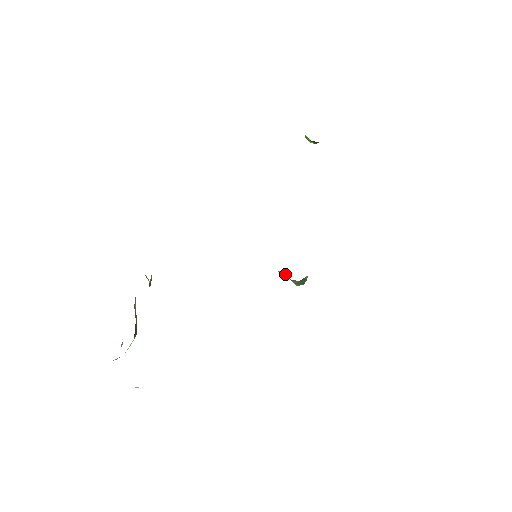
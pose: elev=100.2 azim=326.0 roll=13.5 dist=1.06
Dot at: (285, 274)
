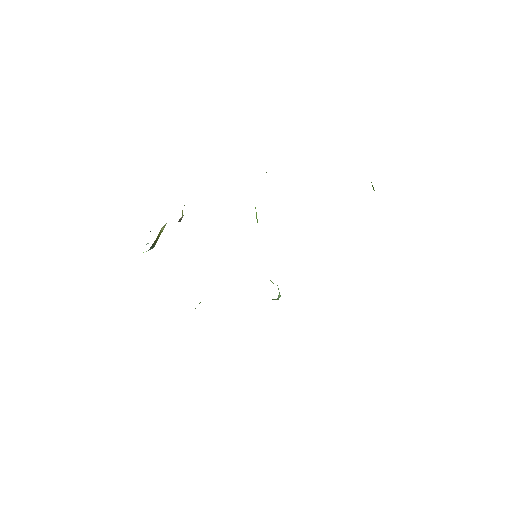
Dot at: occluded
